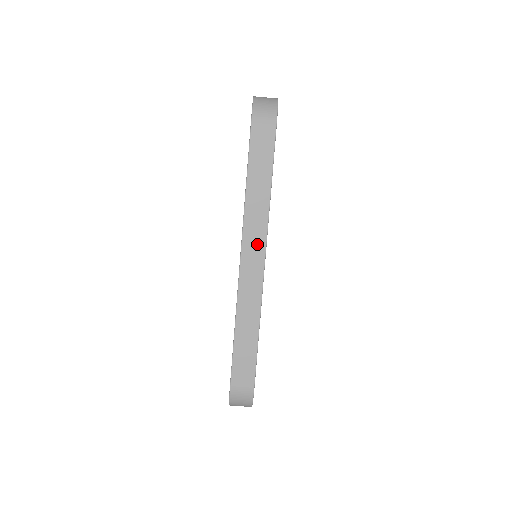
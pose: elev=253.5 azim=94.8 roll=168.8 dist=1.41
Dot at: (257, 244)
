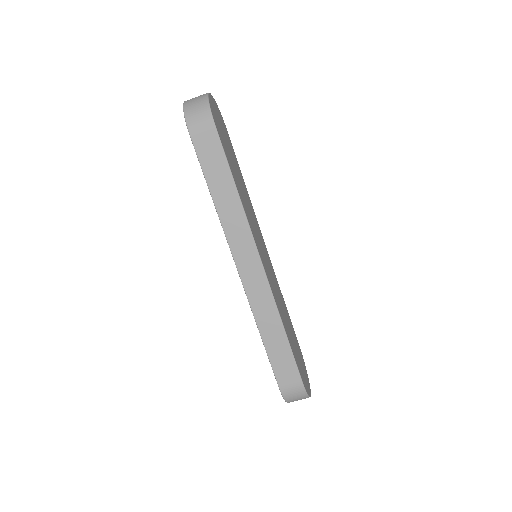
Dot at: (247, 250)
